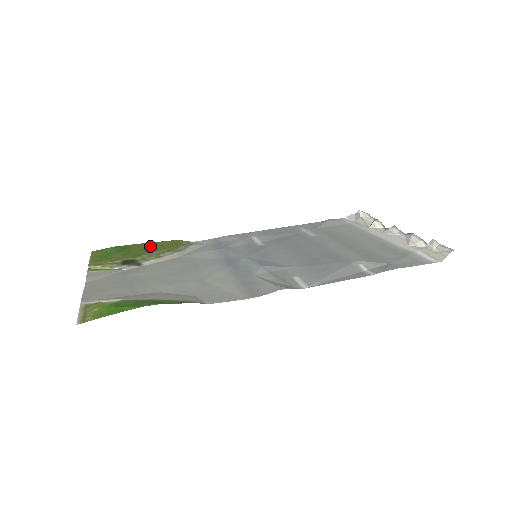
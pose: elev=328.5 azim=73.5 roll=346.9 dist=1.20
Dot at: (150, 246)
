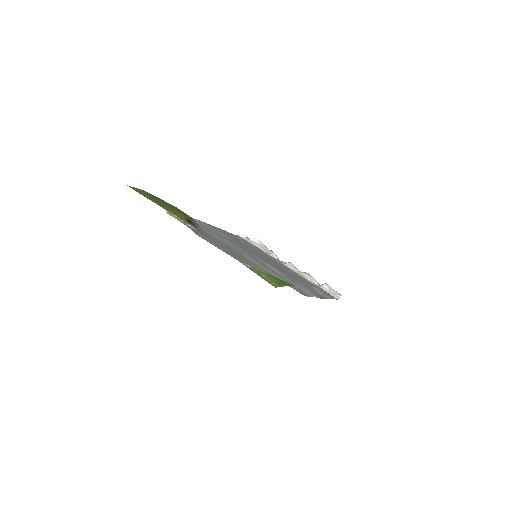
Dot at: occluded
